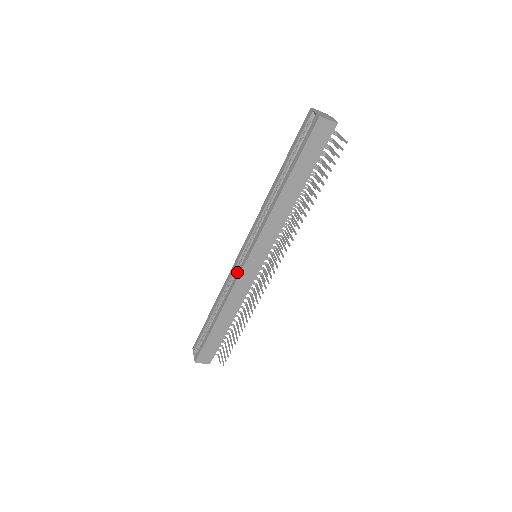
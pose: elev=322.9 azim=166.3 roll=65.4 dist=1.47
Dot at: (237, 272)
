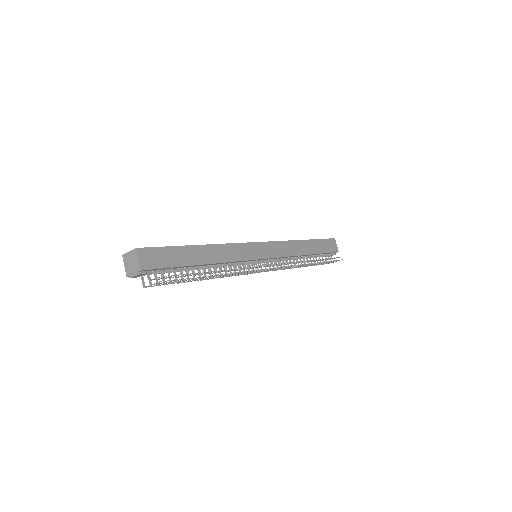
Dot at: occluded
